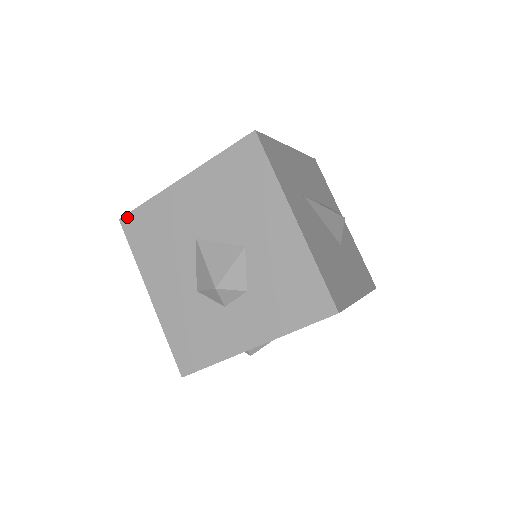
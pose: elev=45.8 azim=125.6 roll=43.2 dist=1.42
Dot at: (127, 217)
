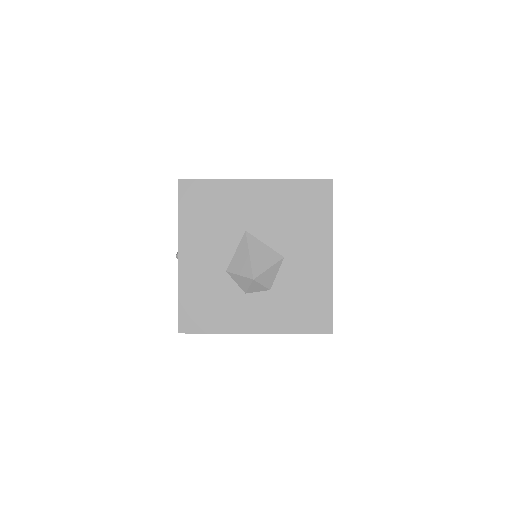
Dot at: (187, 181)
